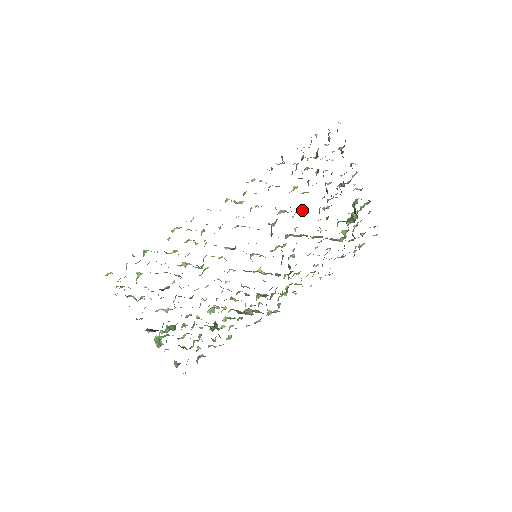
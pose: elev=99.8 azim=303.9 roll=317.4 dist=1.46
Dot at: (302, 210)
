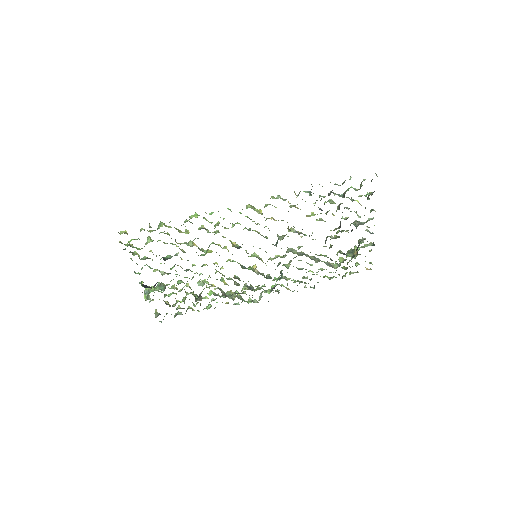
Dot at: occluded
